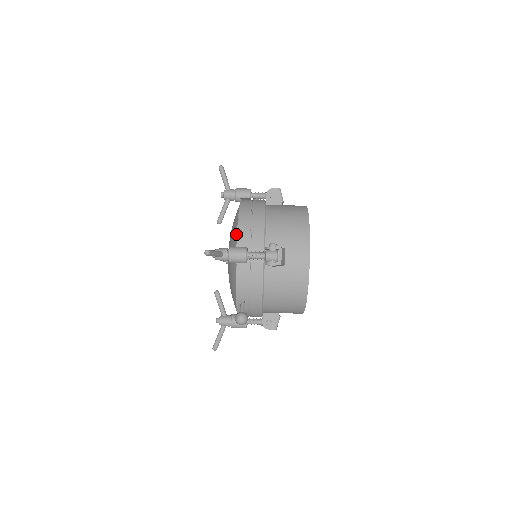
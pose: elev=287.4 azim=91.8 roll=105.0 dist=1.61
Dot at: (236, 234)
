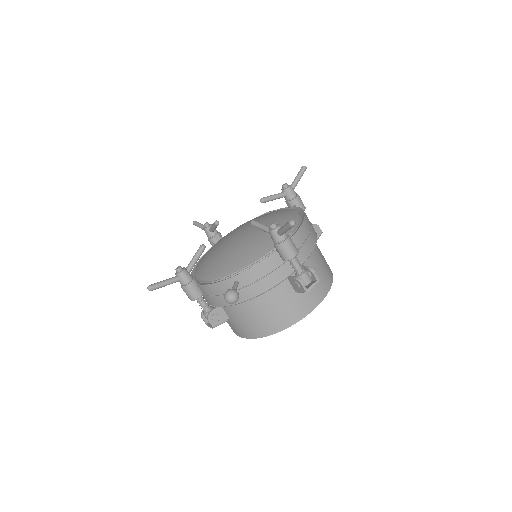
Dot at: (291, 230)
